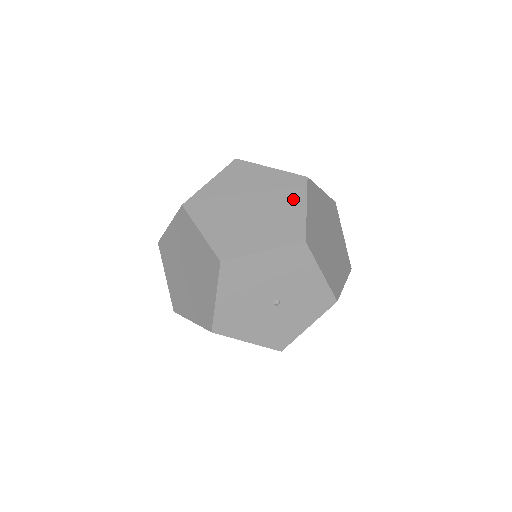
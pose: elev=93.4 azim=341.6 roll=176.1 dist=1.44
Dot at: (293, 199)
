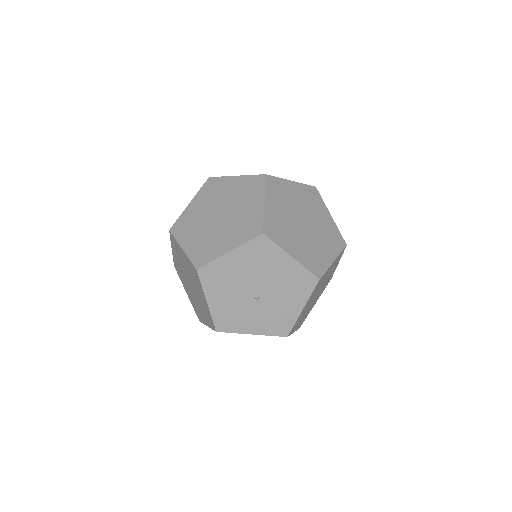
Dot at: (330, 248)
